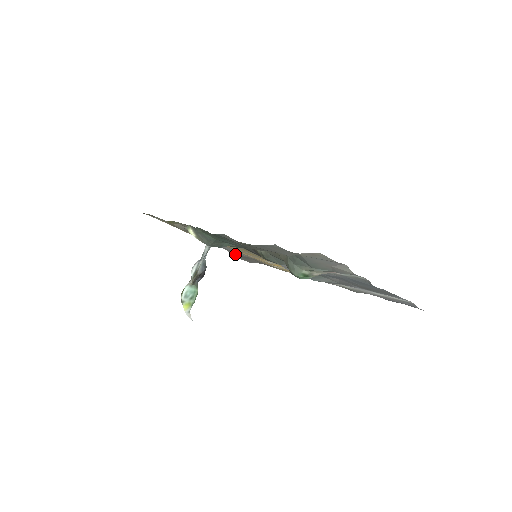
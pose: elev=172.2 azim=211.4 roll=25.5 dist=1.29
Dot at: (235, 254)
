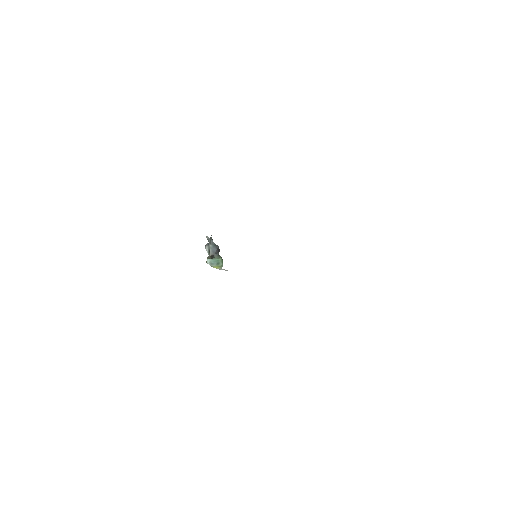
Dot at: occluded
